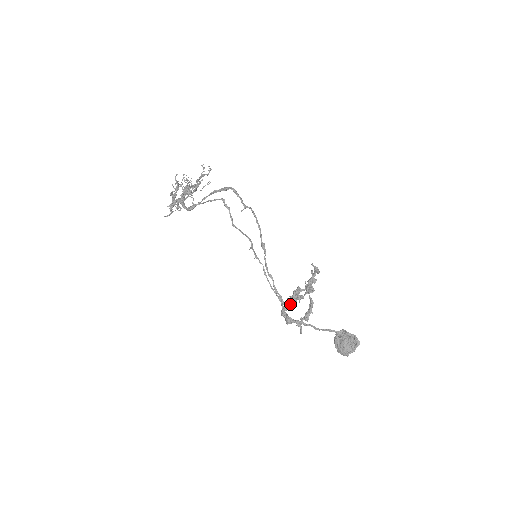
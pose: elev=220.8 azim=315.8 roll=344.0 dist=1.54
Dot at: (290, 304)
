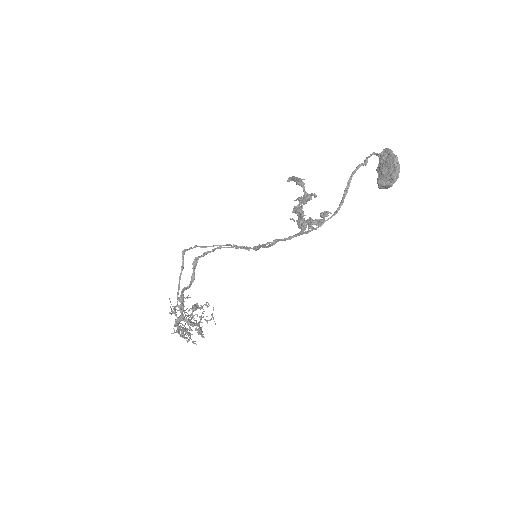
Dot at: occluded
